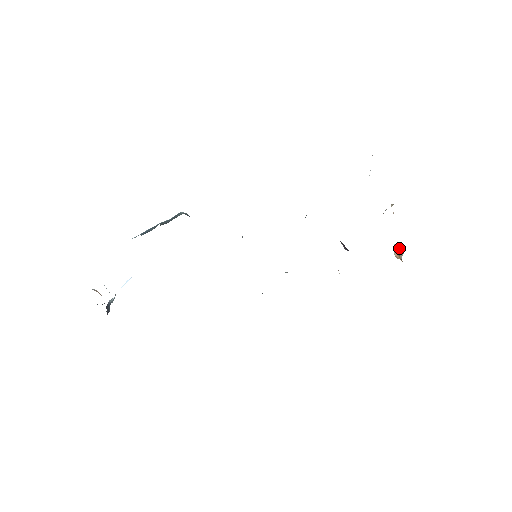
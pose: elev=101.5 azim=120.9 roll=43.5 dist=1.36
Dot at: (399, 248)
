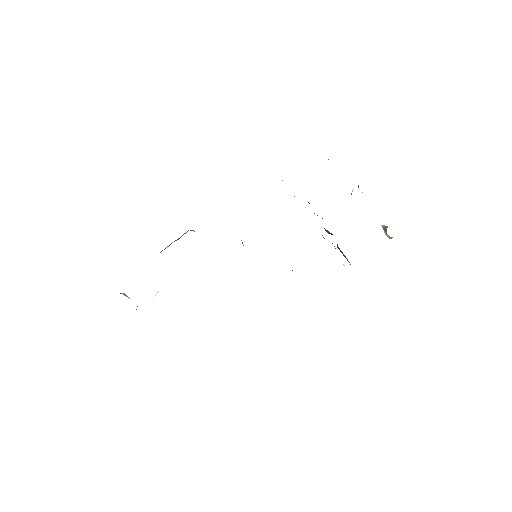
Dot at: (384, 226)
